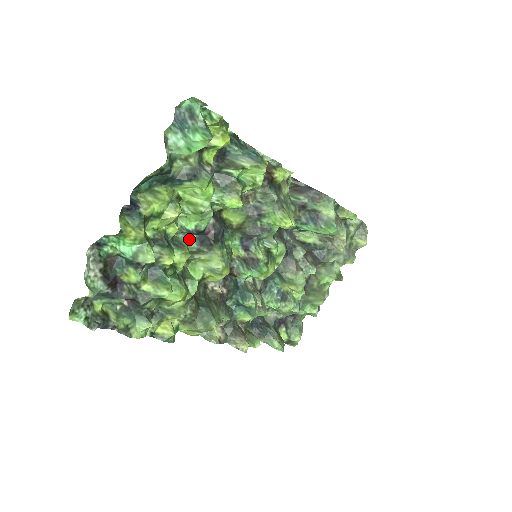
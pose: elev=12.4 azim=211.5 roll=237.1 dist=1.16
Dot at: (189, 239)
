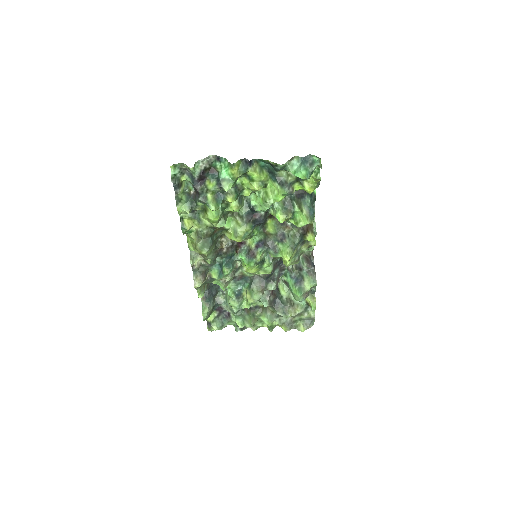
Dot at: (245, 207)
